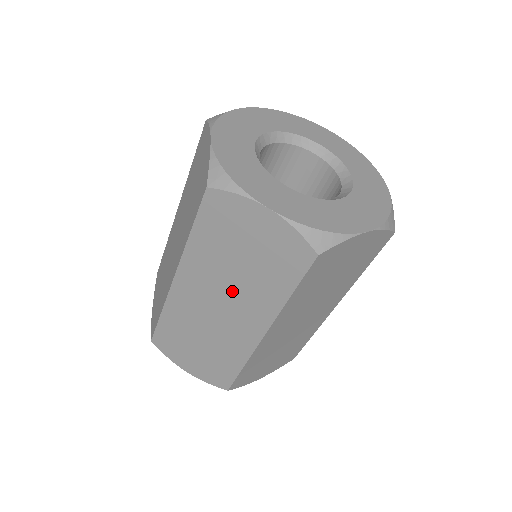
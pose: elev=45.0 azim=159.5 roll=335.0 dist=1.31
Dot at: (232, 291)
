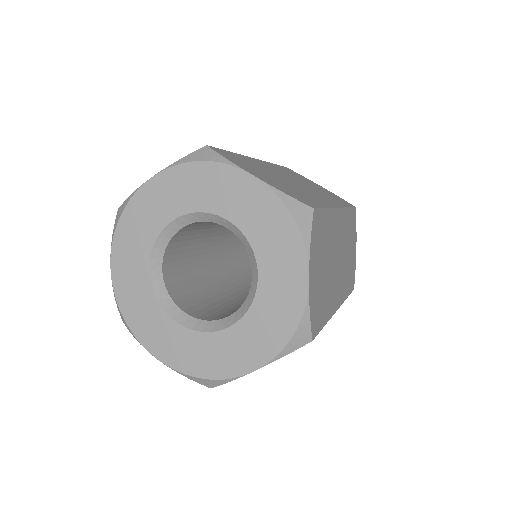
Dot at: occluded
